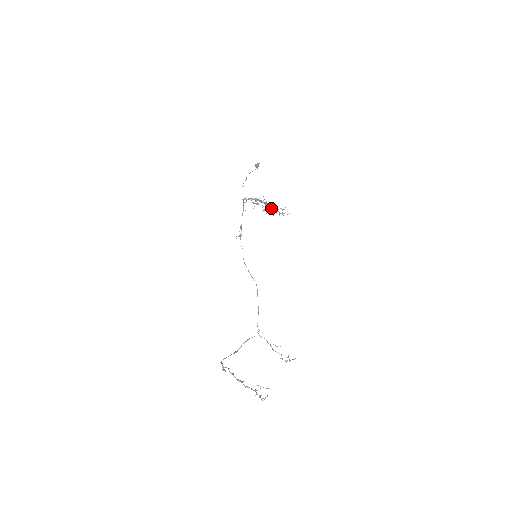
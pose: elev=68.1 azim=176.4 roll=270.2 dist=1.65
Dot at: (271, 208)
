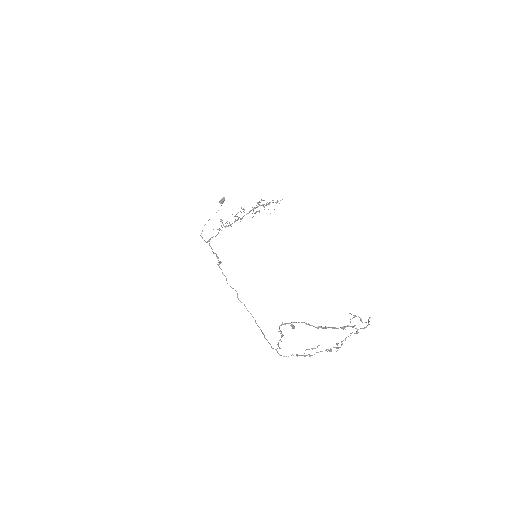
Dot at: occluded
